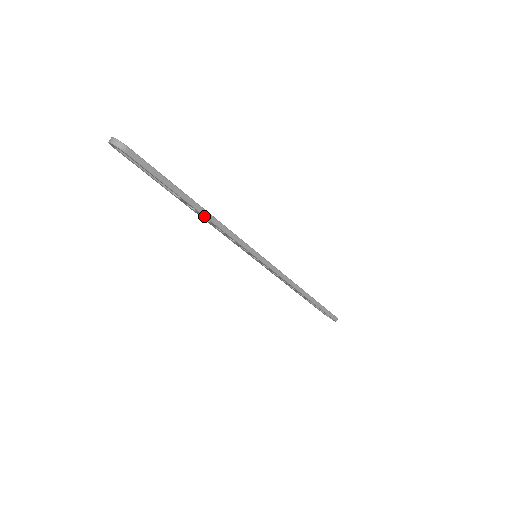
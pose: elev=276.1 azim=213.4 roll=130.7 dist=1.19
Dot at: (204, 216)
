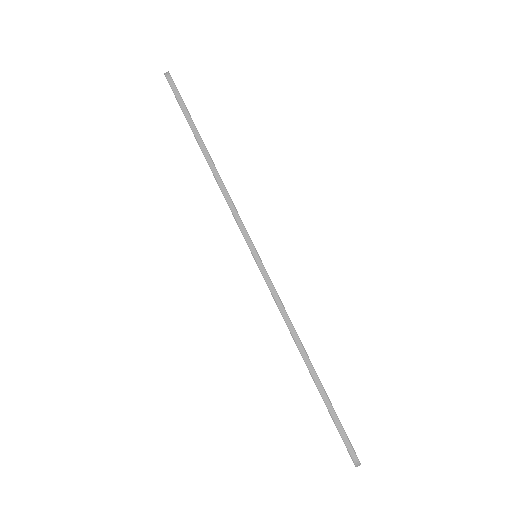
Dot at: (208, 164)
